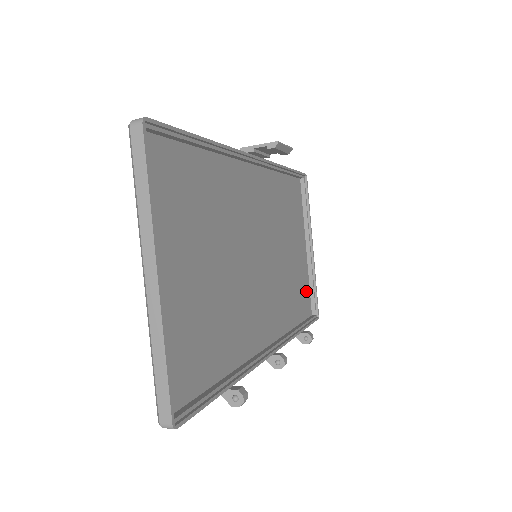
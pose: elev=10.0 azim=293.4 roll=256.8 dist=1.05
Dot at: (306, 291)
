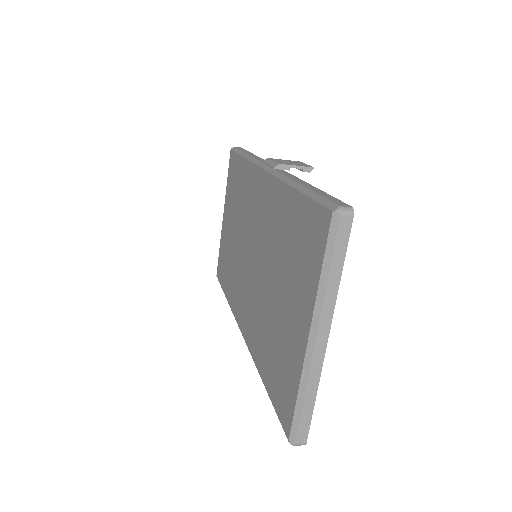
Dot at: occluded
